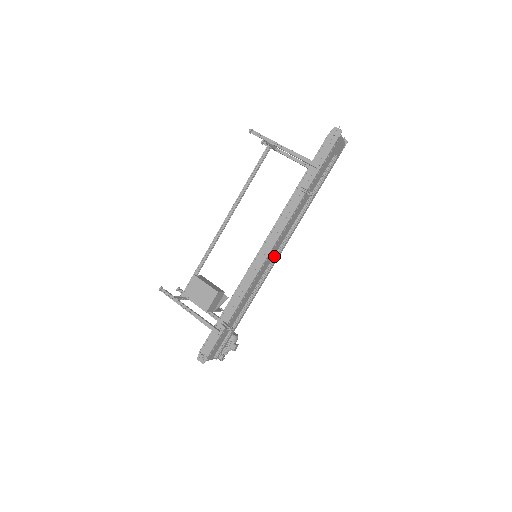
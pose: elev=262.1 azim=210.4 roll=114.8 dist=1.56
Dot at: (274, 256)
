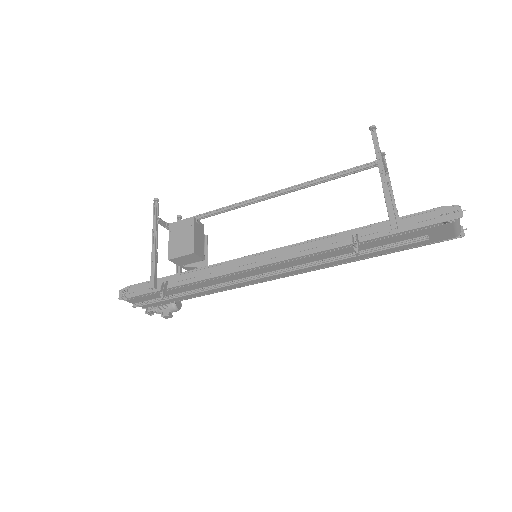
Dot at: (265, 273)
